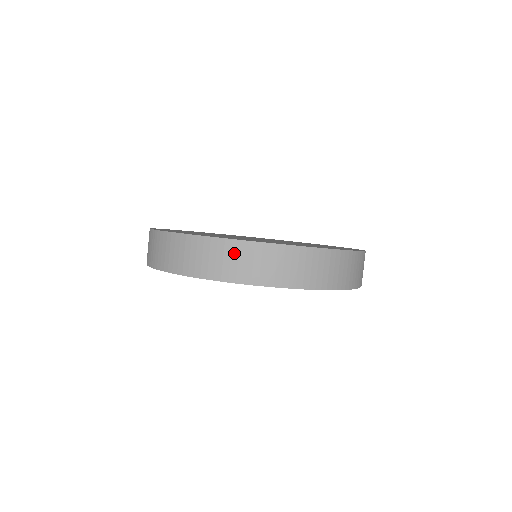
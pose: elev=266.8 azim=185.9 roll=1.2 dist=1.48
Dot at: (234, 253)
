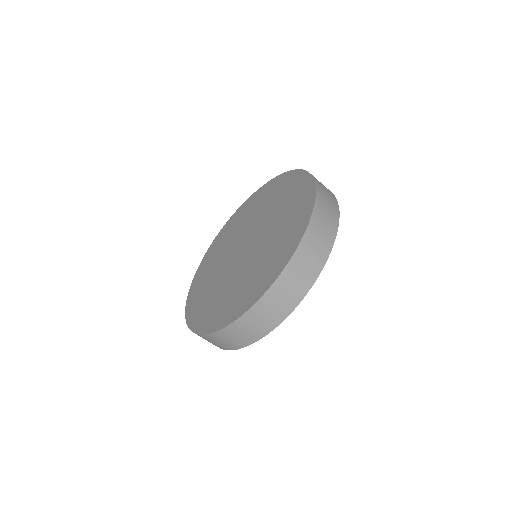
Dot at: (273, 299)
